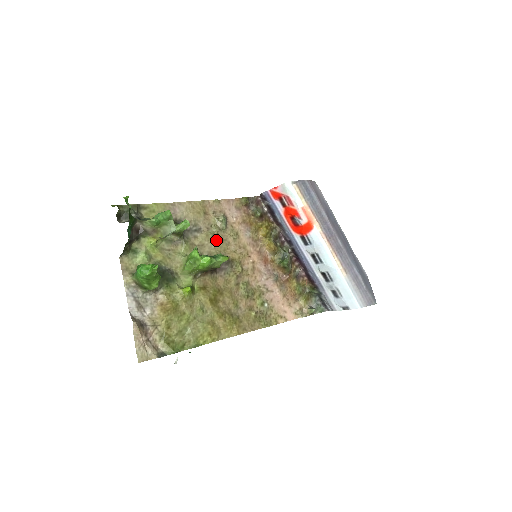
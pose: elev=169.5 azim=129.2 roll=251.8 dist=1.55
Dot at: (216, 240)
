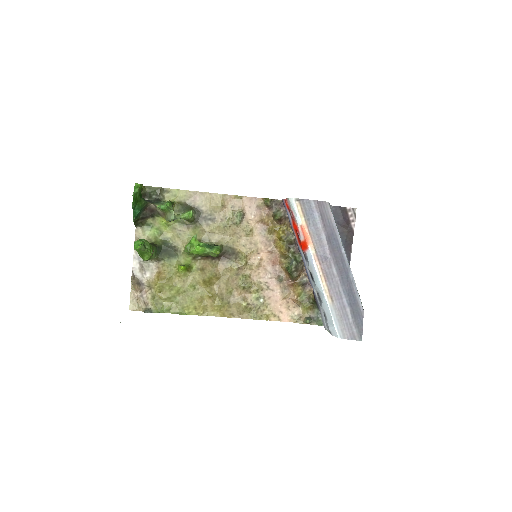
Dot at: (227, 231)
